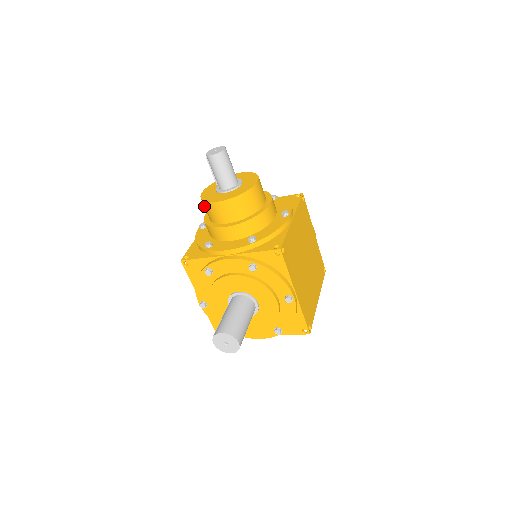
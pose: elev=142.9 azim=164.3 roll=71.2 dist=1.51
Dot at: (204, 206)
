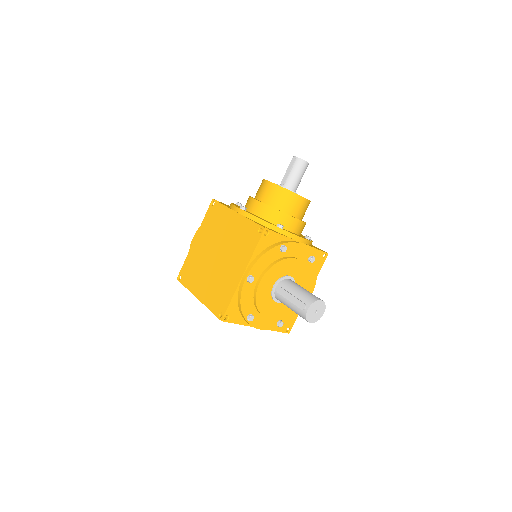
Dot at: (280, 193)
